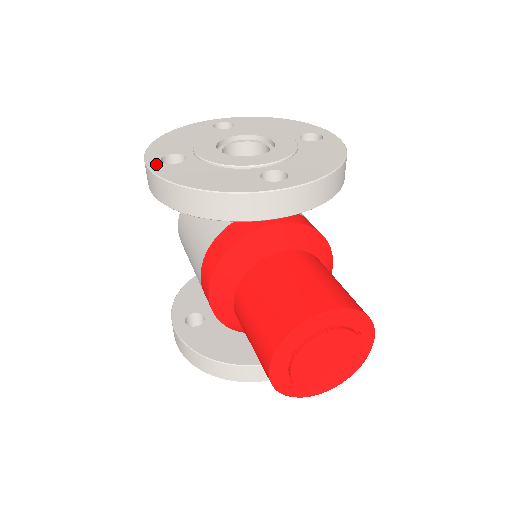
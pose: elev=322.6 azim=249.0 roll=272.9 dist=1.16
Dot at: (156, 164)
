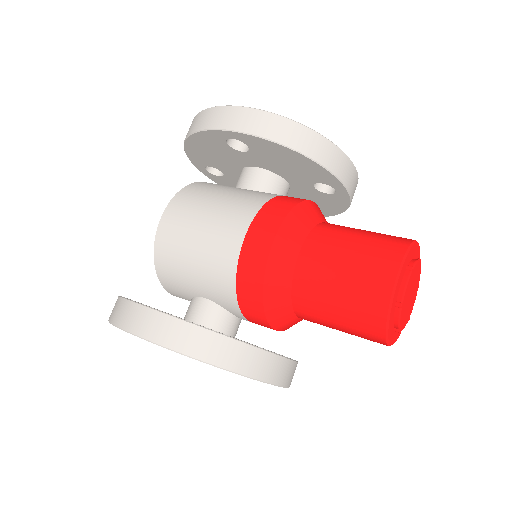
Dot at: occluded
